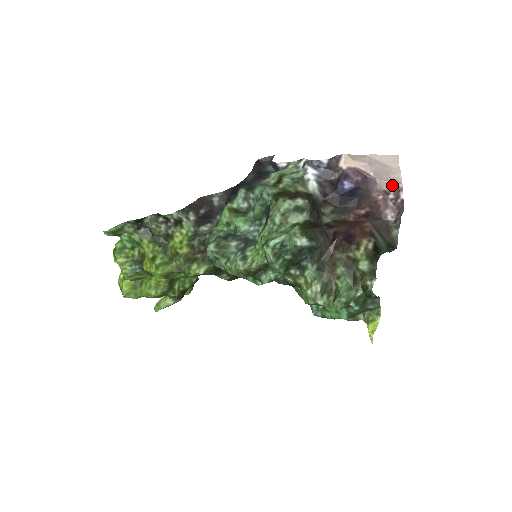
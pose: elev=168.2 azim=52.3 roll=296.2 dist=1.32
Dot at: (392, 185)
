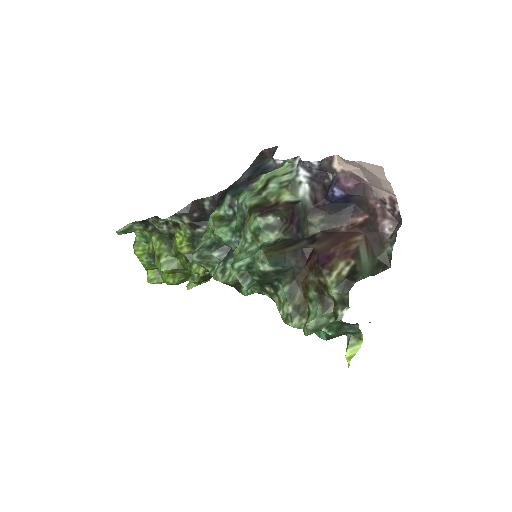
Dot at: (387, 195)
